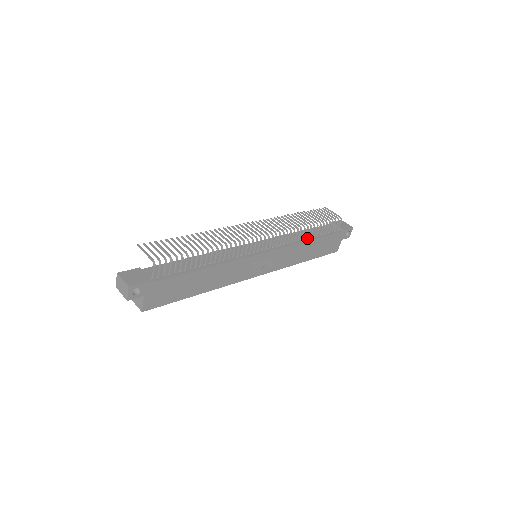
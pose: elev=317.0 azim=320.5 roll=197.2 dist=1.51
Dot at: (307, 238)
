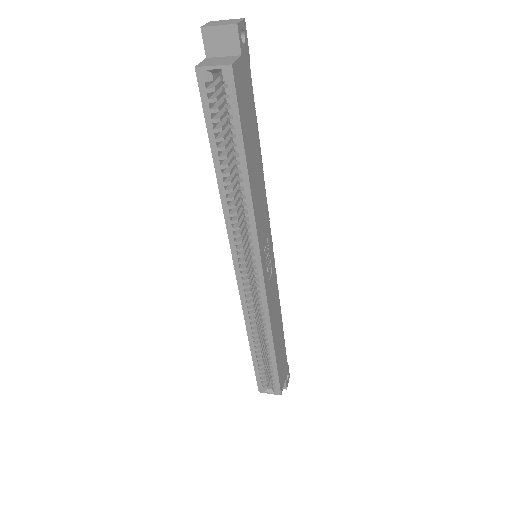
Dot at: occluded
